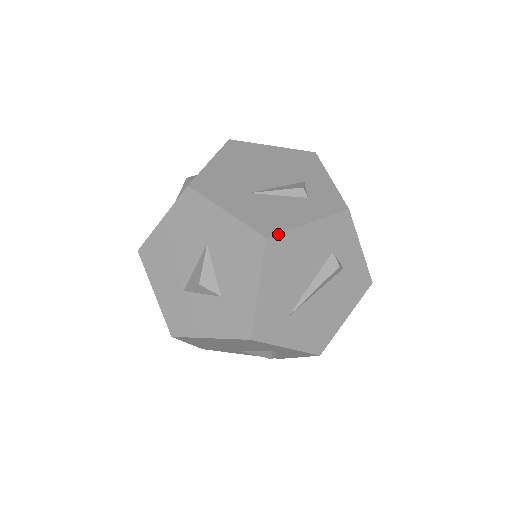
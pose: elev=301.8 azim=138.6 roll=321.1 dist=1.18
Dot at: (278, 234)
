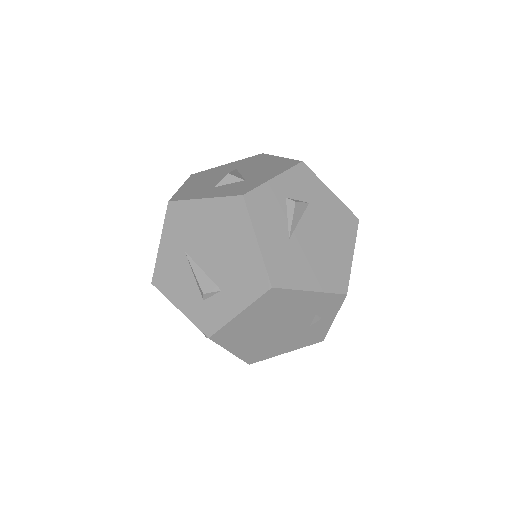
Dot at: (159, 290)
